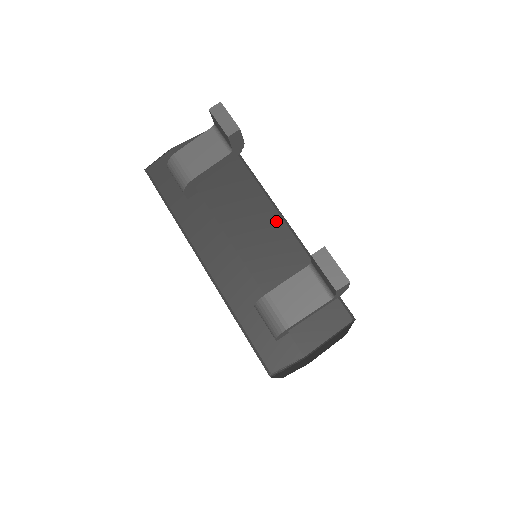
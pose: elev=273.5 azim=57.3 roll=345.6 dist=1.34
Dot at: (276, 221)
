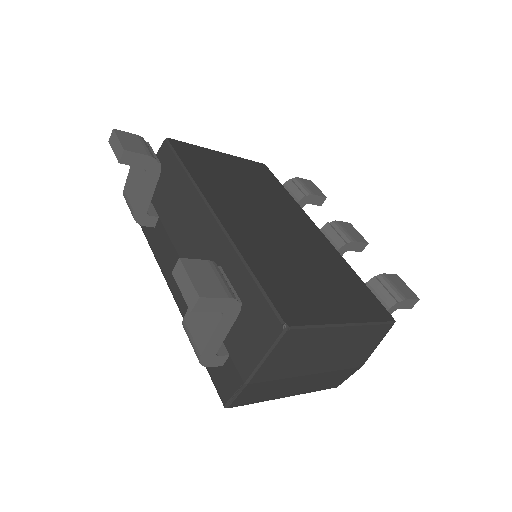
Dot at: (210, 224)
